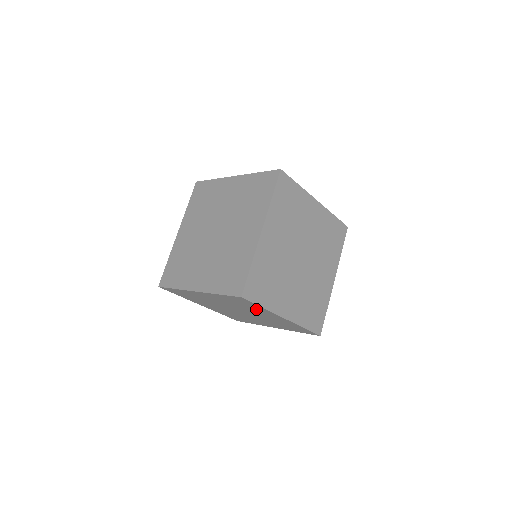
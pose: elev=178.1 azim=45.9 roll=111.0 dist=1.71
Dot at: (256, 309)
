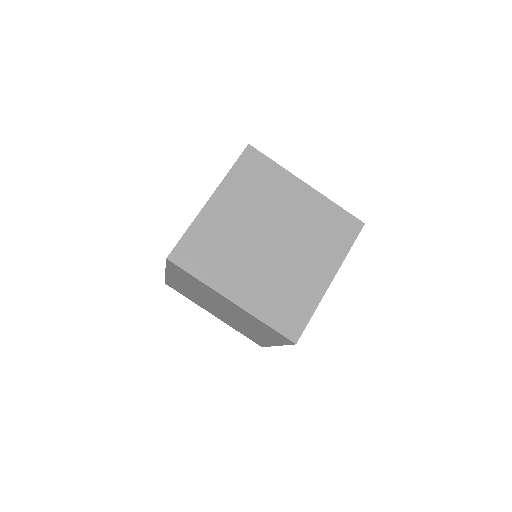
Dot at: (206, 289)
